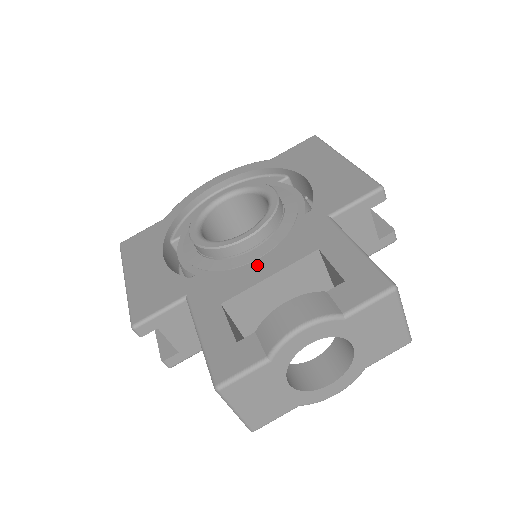
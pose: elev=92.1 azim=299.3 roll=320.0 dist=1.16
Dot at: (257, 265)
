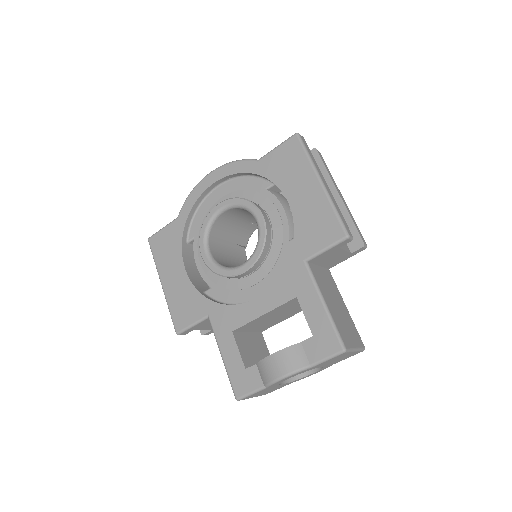
Dot at: (254, 300)
